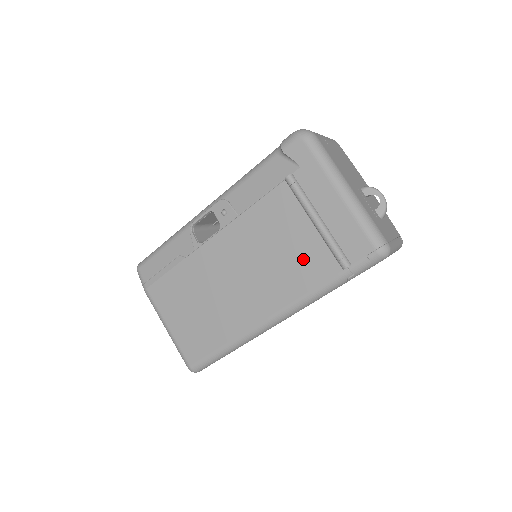
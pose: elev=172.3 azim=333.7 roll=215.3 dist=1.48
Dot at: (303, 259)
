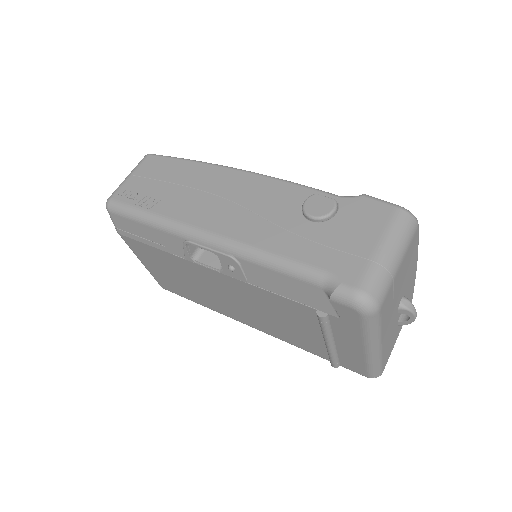
Dot at: (300, 337)
